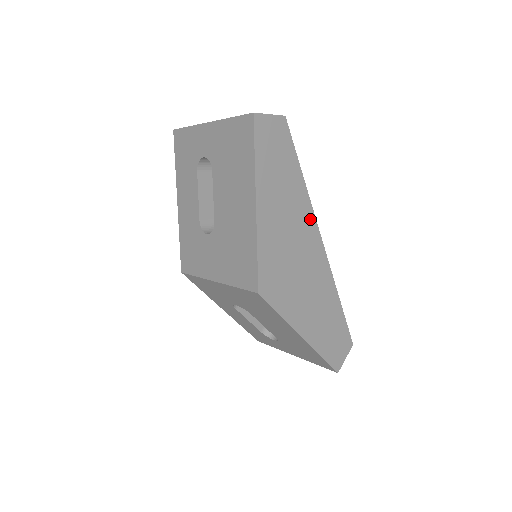
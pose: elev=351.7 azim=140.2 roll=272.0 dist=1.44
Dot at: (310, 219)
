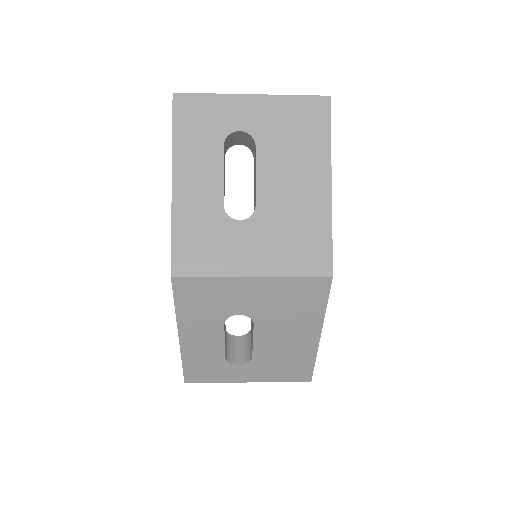
Dot at: occluded
